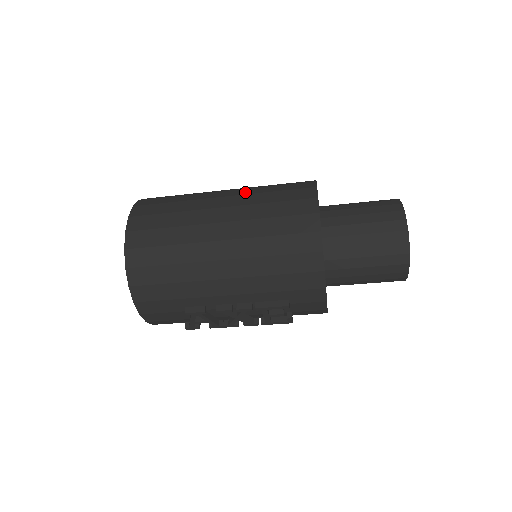
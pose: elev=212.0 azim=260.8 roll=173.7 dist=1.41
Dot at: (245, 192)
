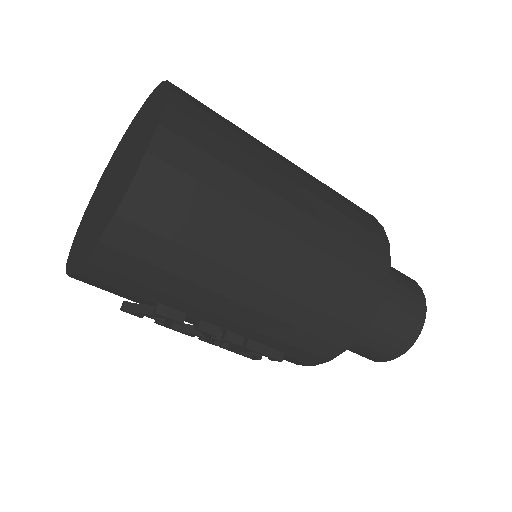
Dot at: (319, 193)
